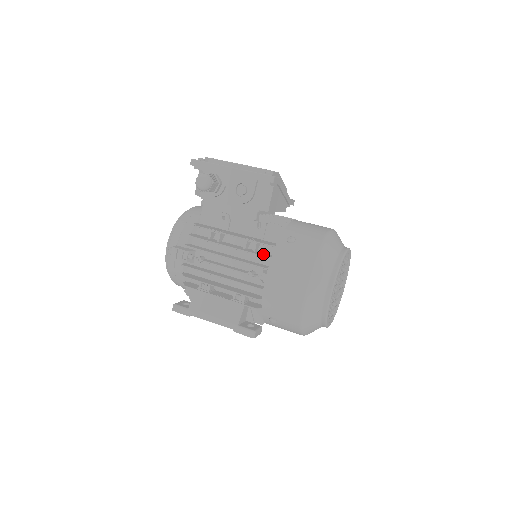
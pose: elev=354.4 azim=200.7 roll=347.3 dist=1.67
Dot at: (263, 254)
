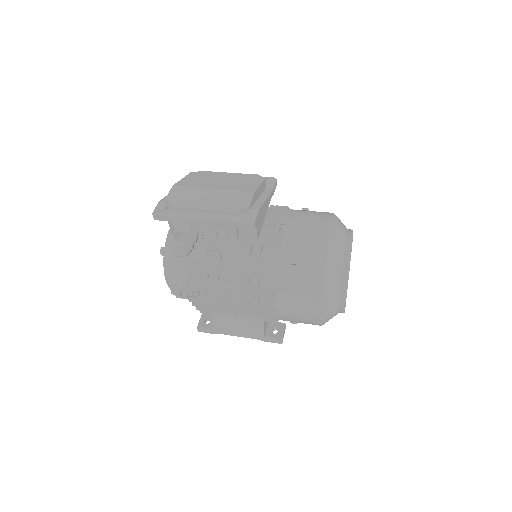
Dot at: (268, 287)
